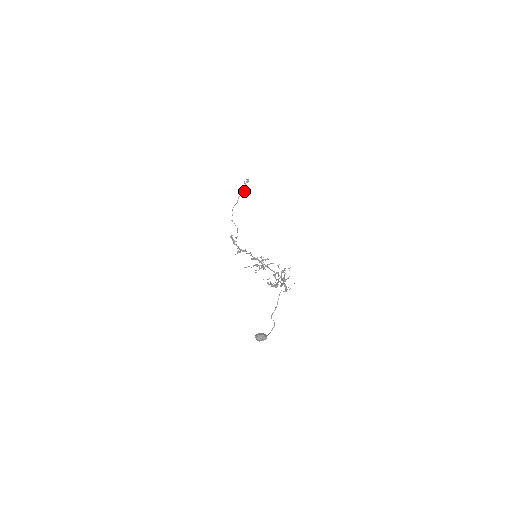
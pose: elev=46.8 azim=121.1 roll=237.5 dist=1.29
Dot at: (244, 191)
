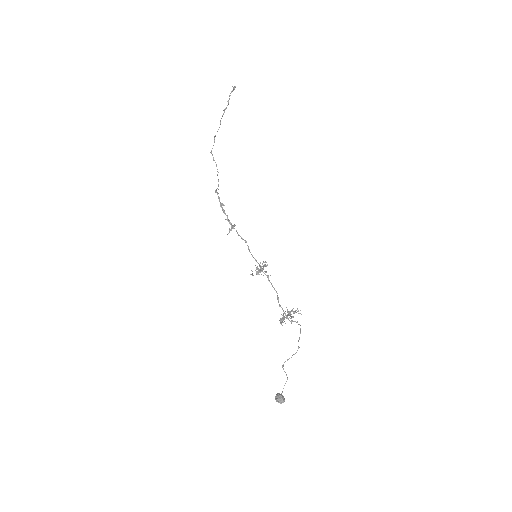
Dot at: occluded
